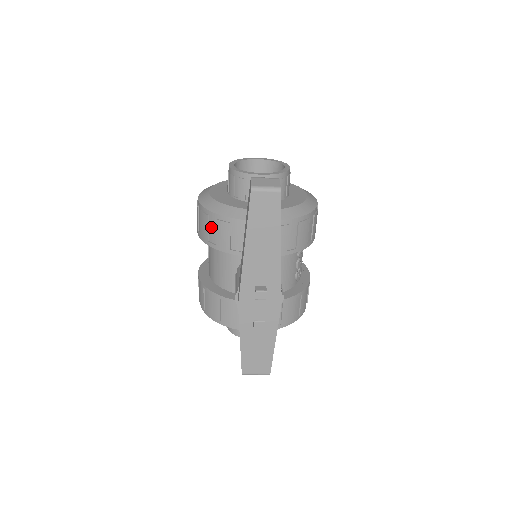
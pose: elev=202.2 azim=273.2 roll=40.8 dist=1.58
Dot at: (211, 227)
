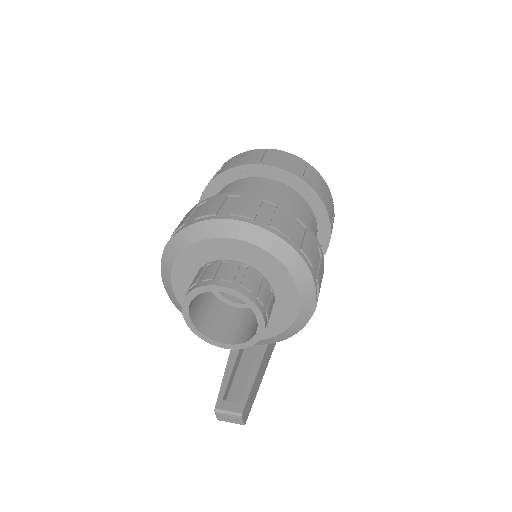
Dot at: occluded
